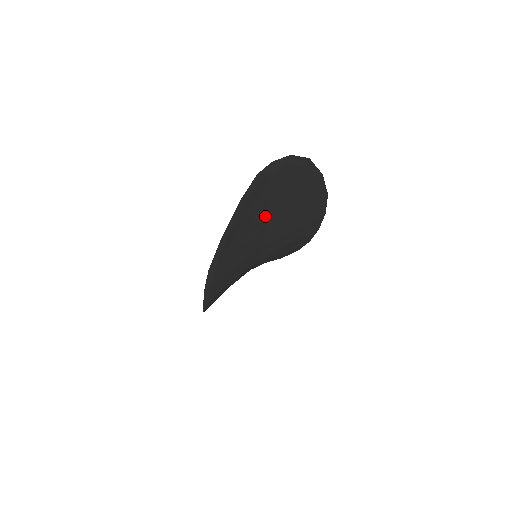
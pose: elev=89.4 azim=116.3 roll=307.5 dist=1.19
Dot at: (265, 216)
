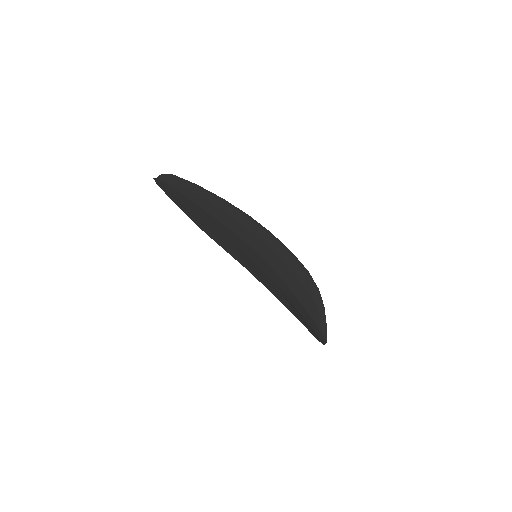
Dot at: (197, 206)
